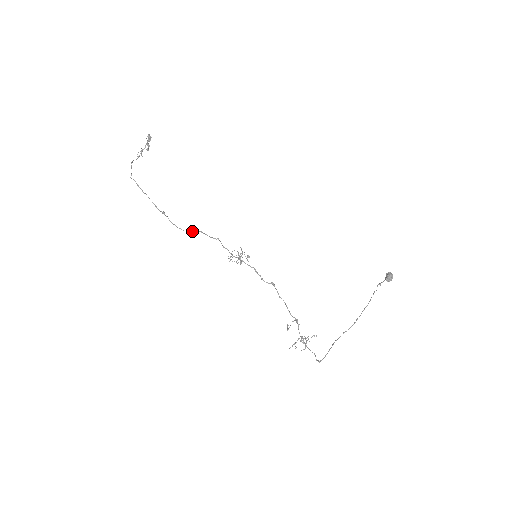
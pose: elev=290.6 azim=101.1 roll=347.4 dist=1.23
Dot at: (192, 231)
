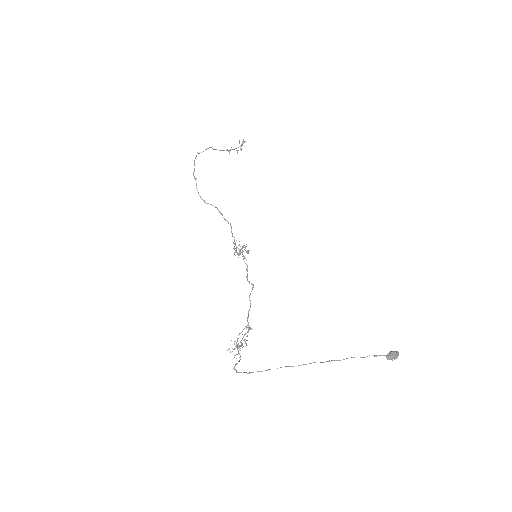
Dot at: occluded
